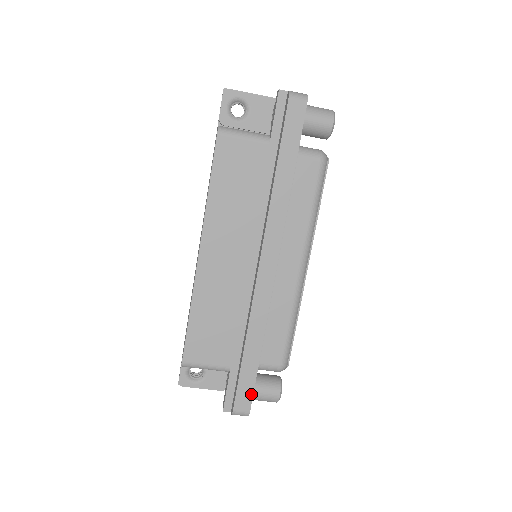
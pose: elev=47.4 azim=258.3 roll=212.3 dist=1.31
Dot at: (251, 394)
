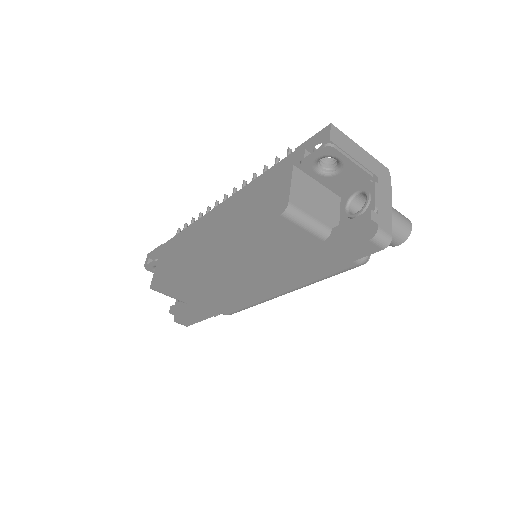
Dot at: (194, 323)
